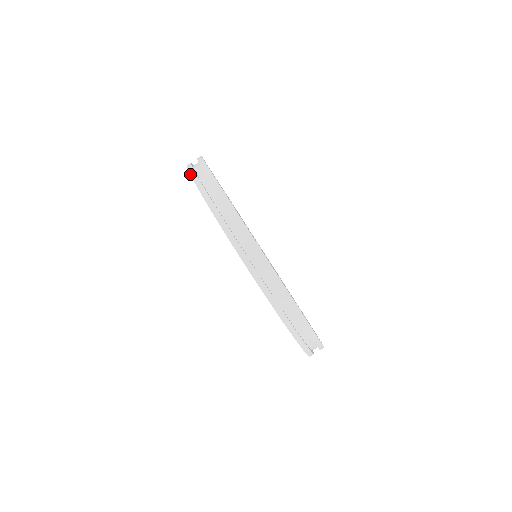
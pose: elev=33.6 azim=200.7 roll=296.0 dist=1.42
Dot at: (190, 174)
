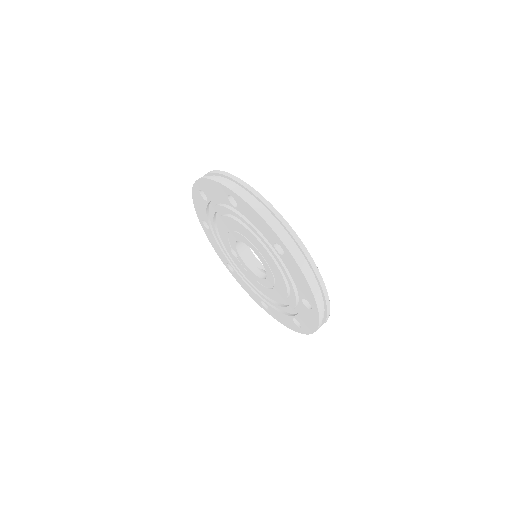
Dot at: (197, 180)
